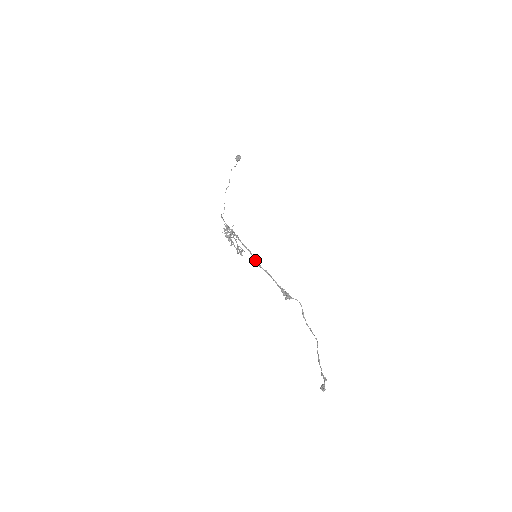
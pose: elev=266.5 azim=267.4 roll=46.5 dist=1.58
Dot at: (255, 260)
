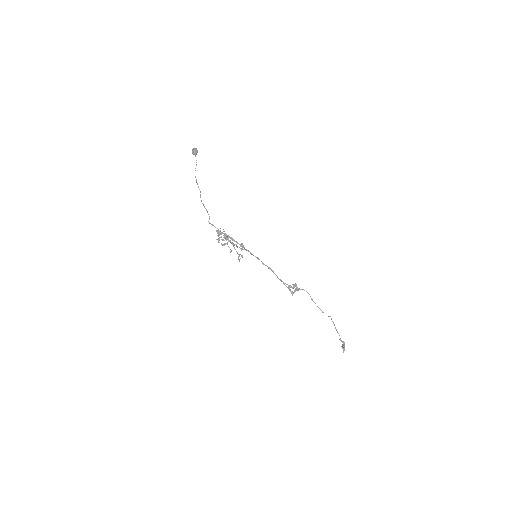
Dot at: (257, 258)
